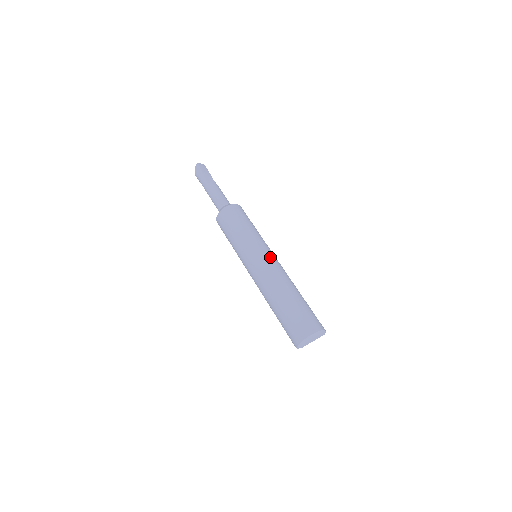
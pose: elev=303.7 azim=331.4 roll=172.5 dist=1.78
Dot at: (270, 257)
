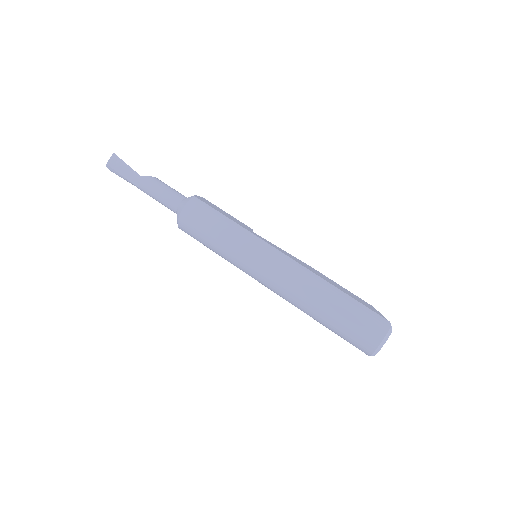
Dot at: (268, 269)
